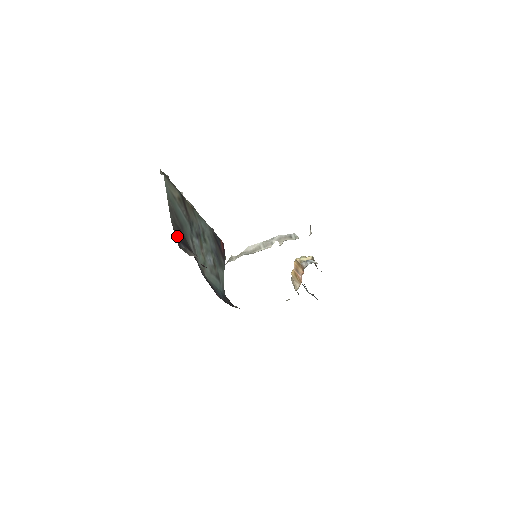
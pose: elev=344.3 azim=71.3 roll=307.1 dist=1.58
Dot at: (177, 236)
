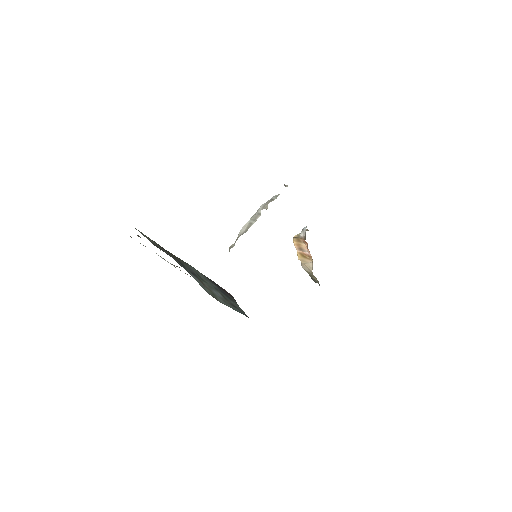
Dot at: occluded
